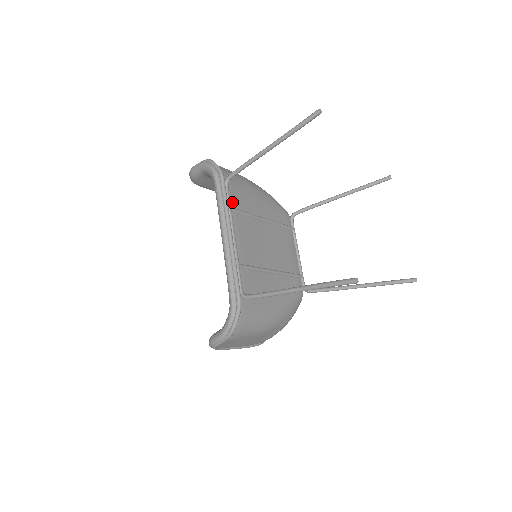
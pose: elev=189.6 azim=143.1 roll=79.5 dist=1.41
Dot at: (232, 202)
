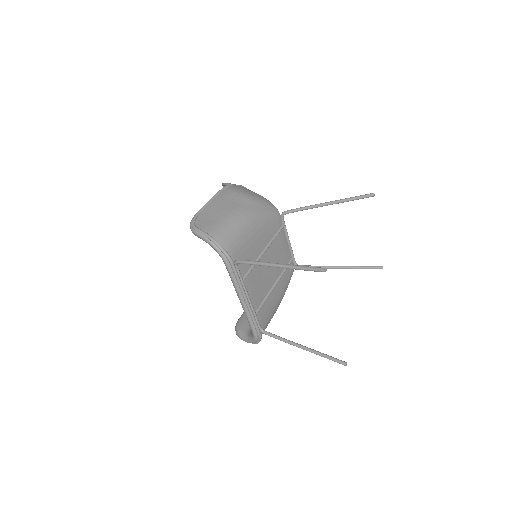
Dot at: (242, 272)
